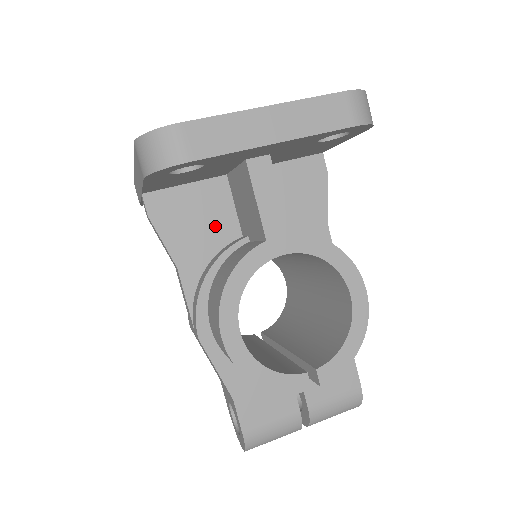
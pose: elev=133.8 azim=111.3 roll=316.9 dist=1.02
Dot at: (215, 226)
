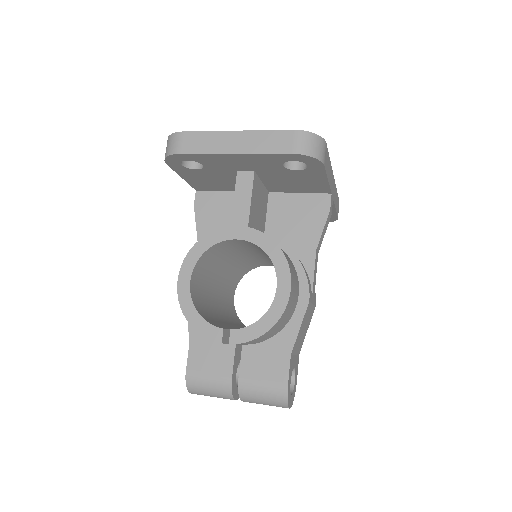
Dot at: occluded
